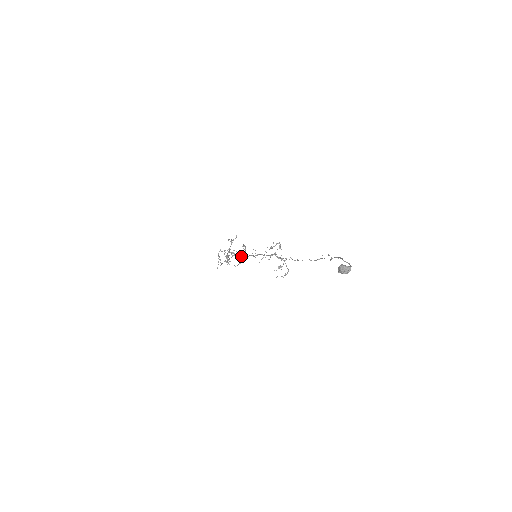
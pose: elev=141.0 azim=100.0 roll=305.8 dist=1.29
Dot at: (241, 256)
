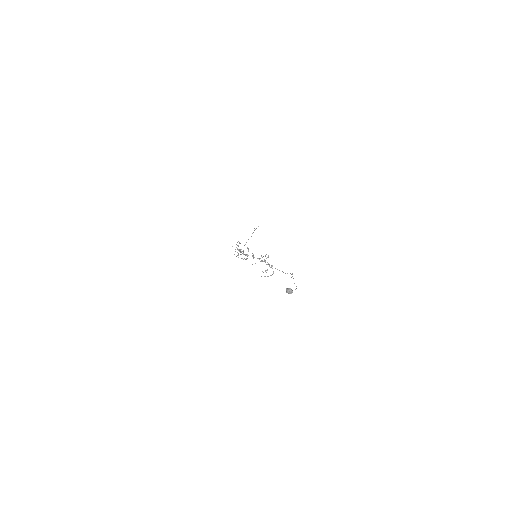
Dot at: (245, 254)
